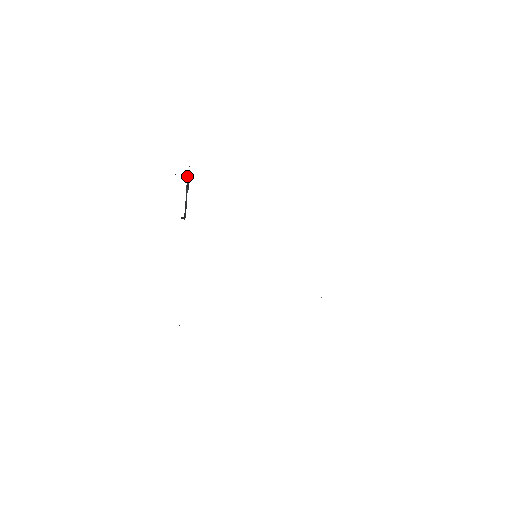
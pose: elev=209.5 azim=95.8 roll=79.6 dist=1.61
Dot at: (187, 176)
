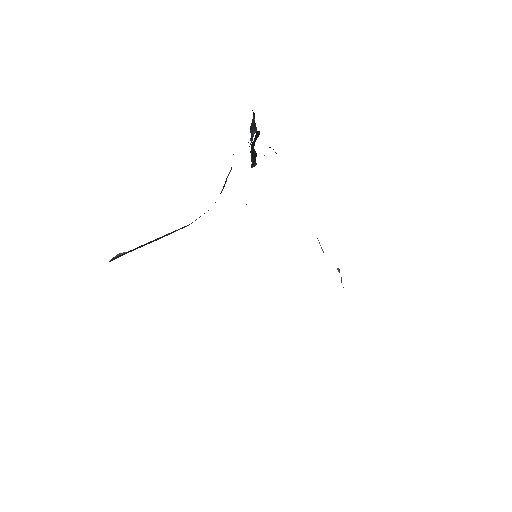
Dot at: occluded
